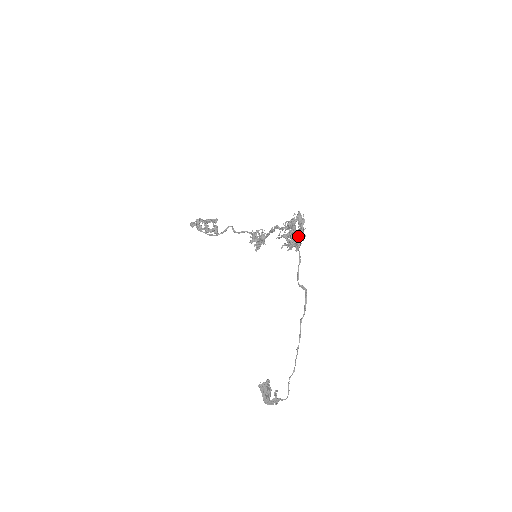
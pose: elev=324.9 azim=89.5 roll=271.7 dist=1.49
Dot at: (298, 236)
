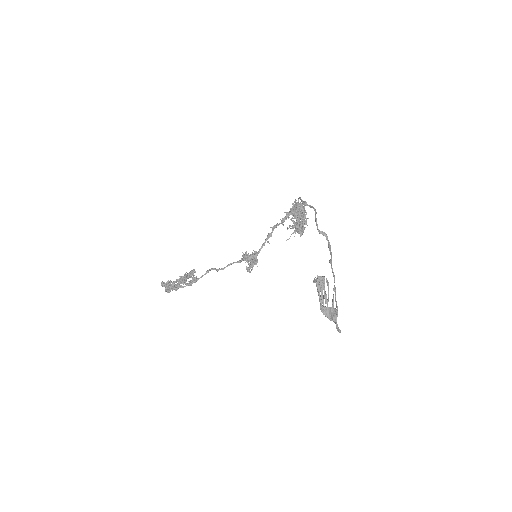
Dot at: (303, 213)
